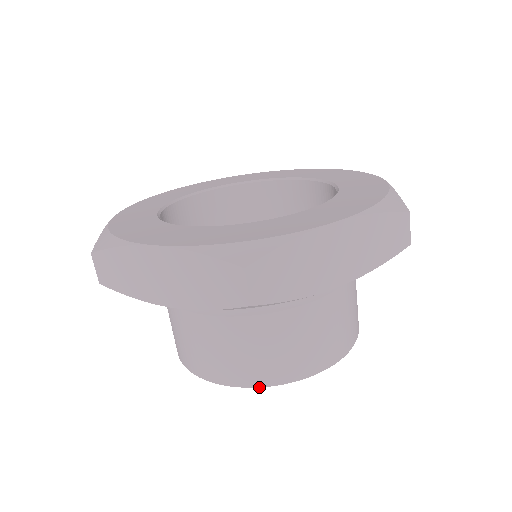
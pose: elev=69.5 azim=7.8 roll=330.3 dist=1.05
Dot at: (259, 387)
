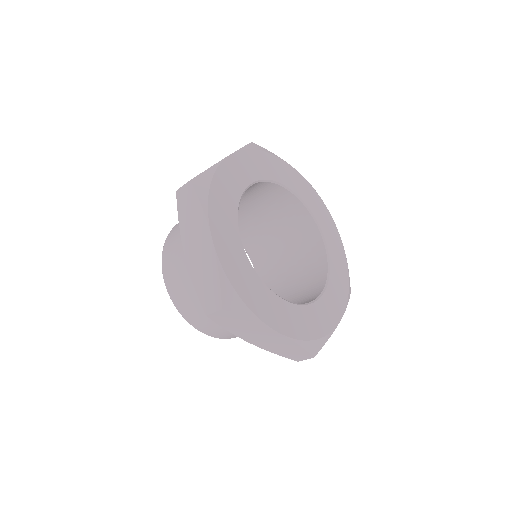
Dot at: (176, 307)
